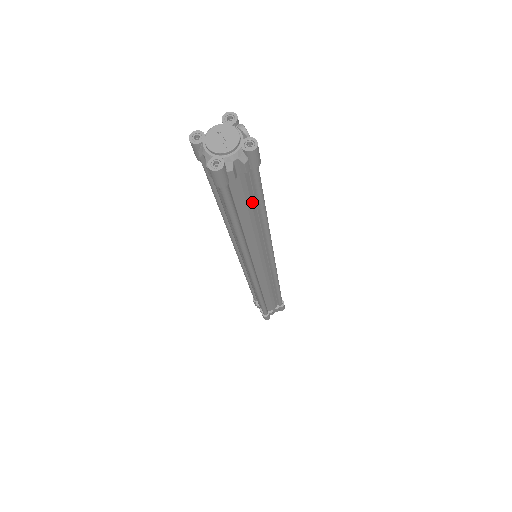
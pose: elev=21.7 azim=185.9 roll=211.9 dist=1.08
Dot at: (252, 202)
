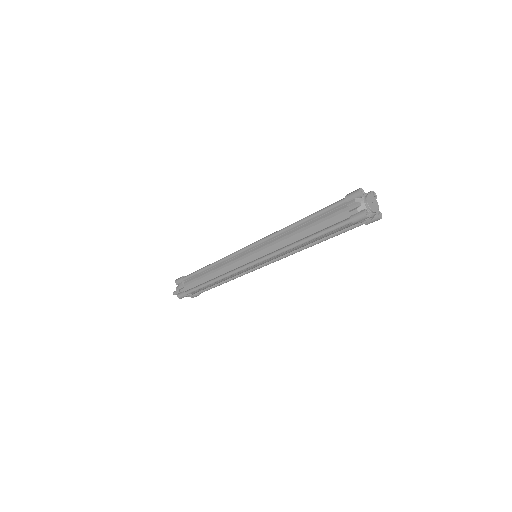
Dot at: (331, 234)
